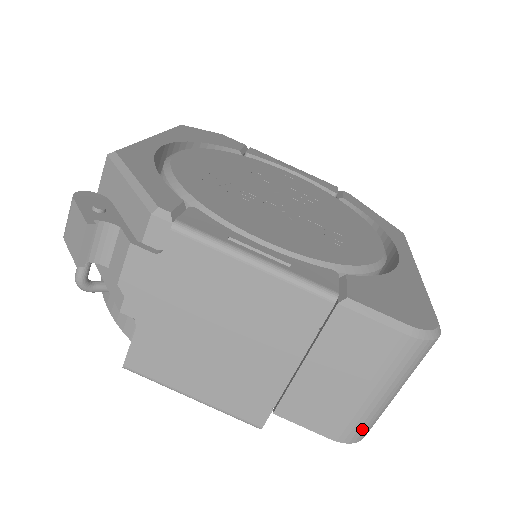
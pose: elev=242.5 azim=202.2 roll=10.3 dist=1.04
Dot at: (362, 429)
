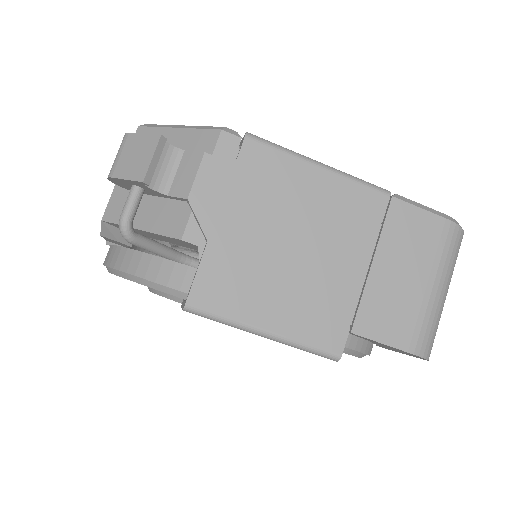
Dot at: (430, 338)
